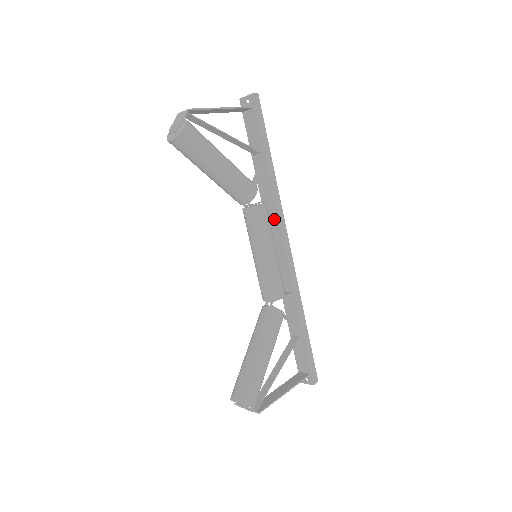
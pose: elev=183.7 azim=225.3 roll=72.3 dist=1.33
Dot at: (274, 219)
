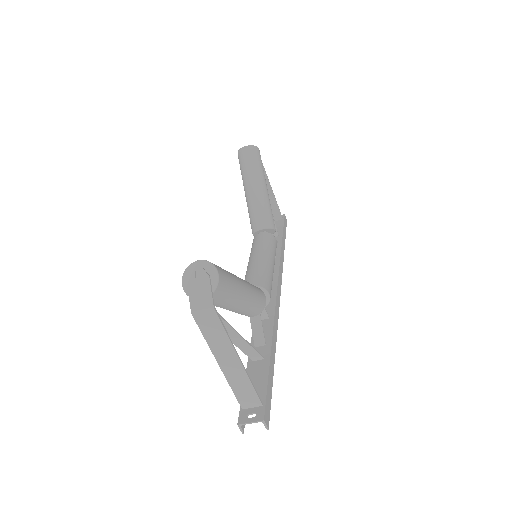
Dot at: (274, 268)
